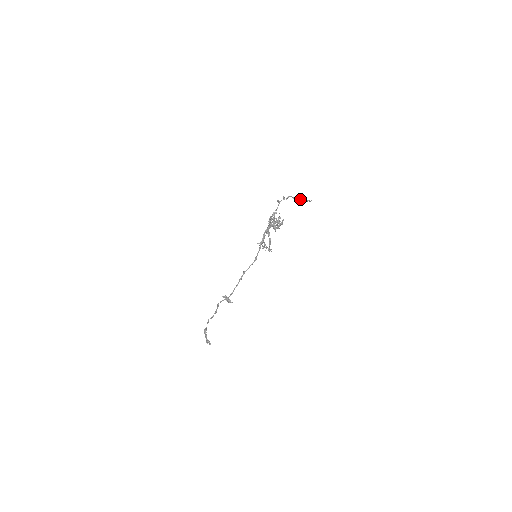
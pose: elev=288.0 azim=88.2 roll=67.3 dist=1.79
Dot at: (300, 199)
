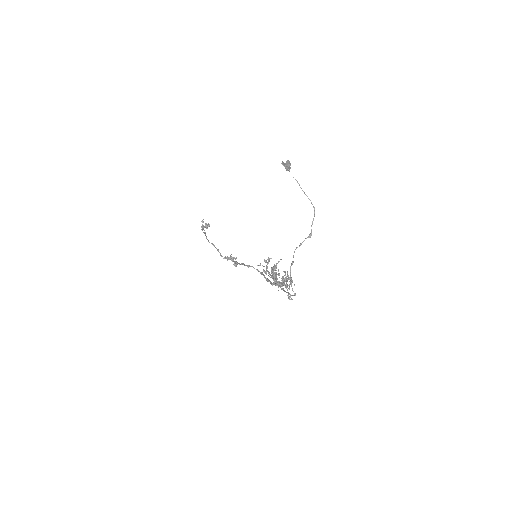
Dot at: occluded
